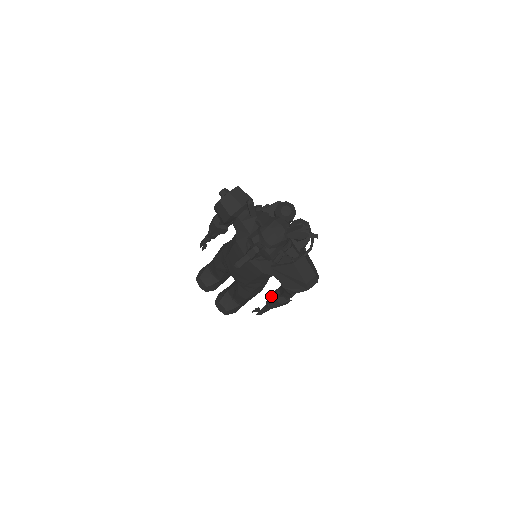
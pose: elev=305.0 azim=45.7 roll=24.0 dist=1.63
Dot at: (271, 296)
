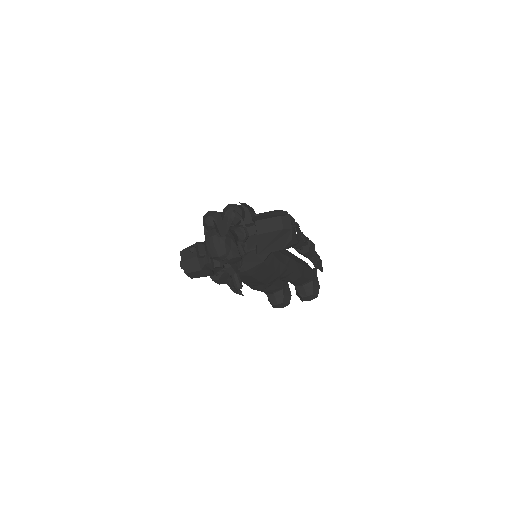
Dot at: occluded
